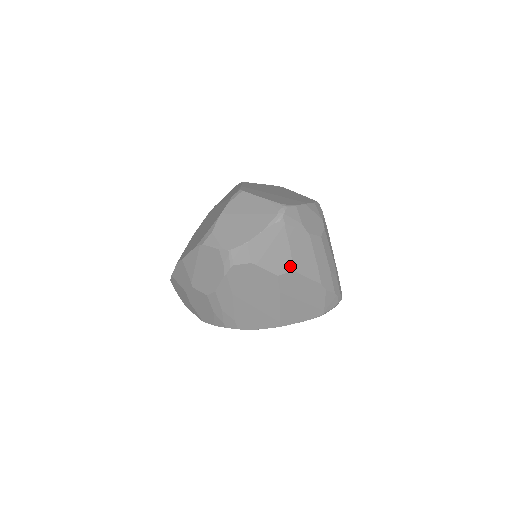
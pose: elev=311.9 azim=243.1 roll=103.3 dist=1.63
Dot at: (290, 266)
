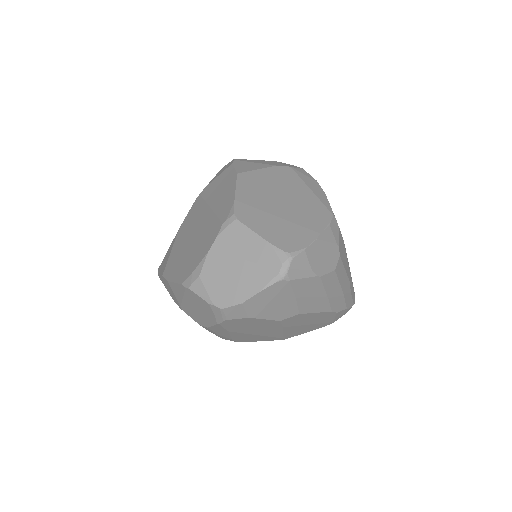
Dot at: (295, 311)
